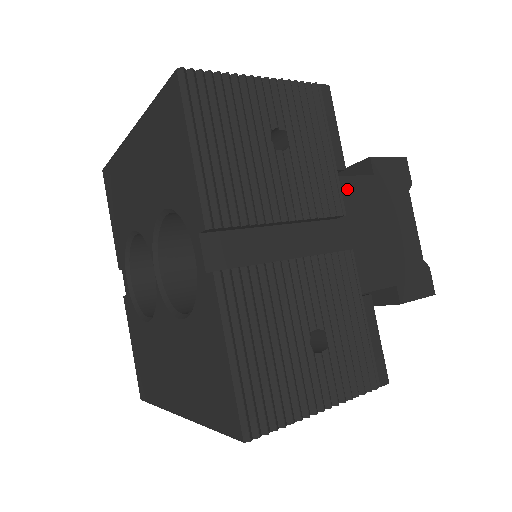
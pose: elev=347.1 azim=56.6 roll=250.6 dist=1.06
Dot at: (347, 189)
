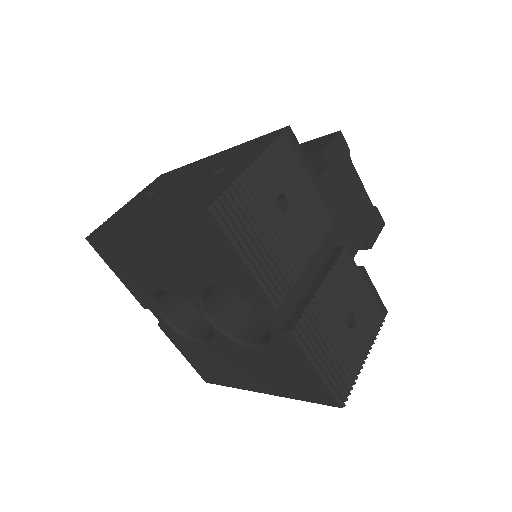
Dot at: (319, 193)
